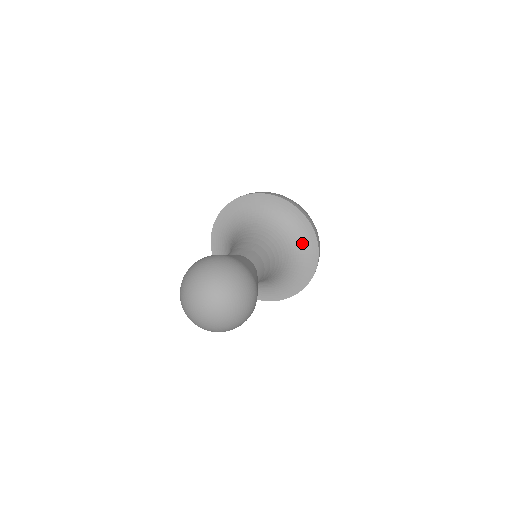
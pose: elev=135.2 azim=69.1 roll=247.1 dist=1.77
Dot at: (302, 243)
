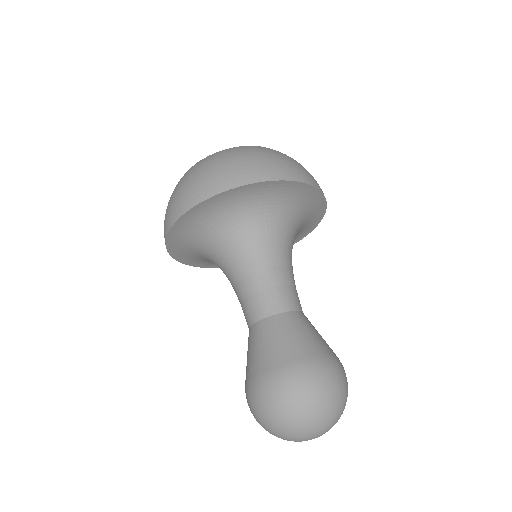
Dot at: (302, 205)
